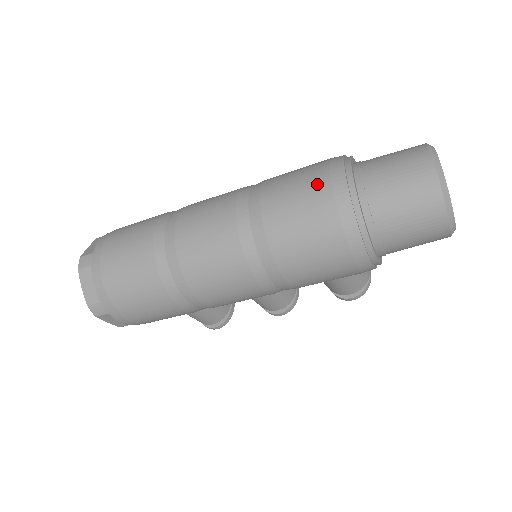
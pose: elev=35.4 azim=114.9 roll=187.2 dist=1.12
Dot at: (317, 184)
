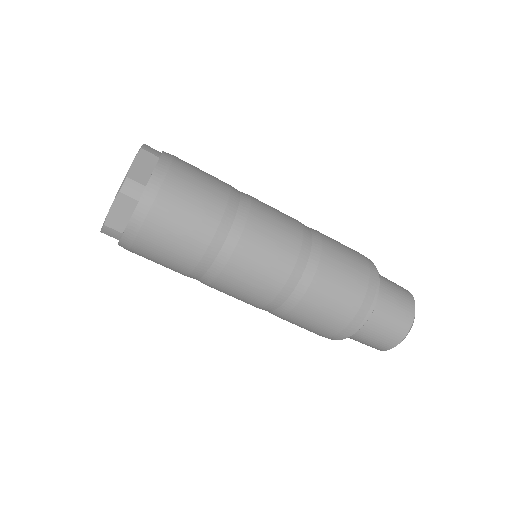
Dot at: (355, 294)
